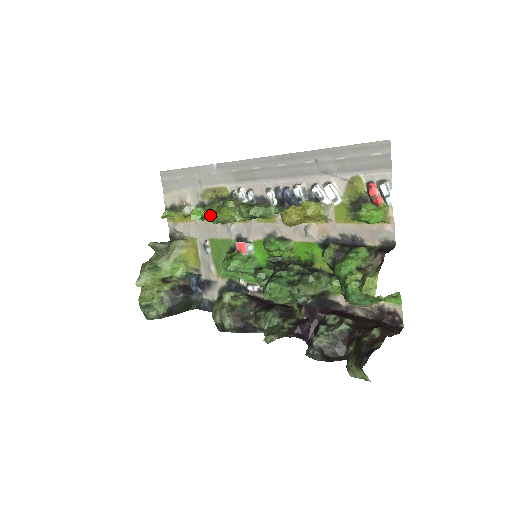
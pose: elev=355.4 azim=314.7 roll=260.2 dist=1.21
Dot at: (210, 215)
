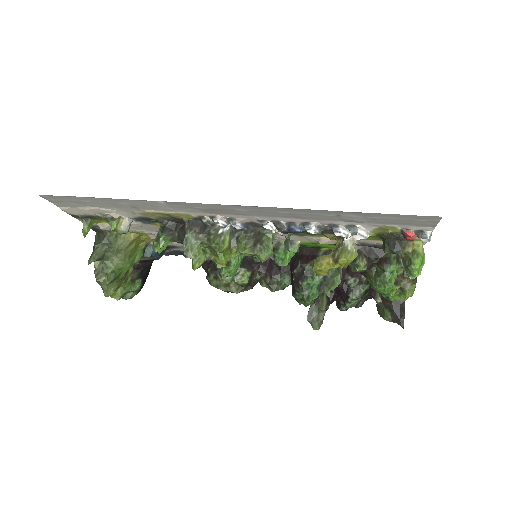
Dot at: occluded
